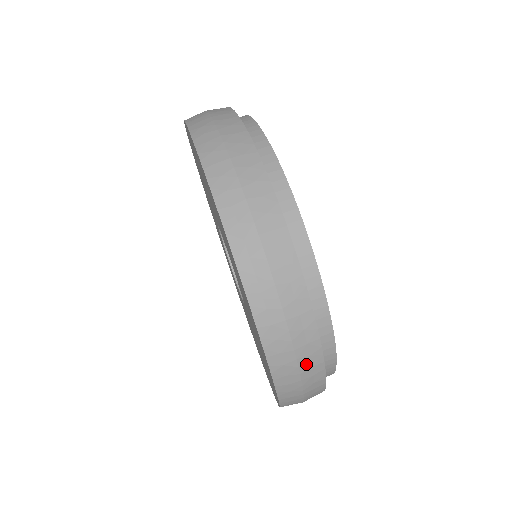
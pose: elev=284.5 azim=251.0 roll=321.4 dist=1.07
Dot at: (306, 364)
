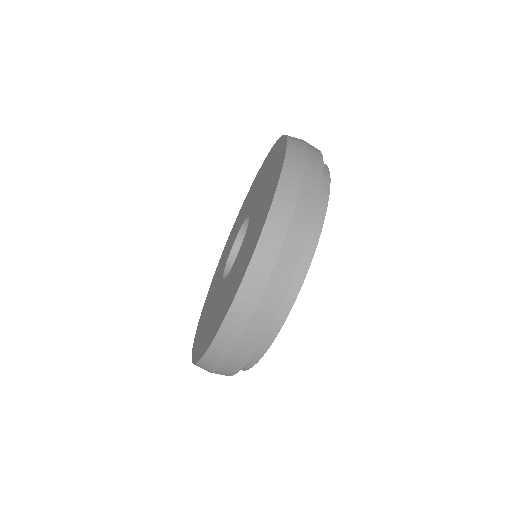
Dot at: occluded
